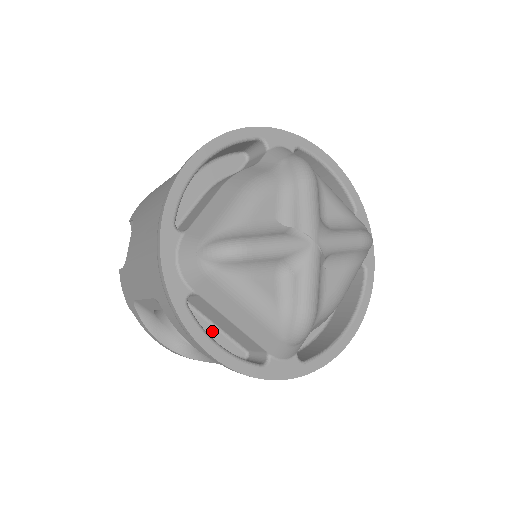
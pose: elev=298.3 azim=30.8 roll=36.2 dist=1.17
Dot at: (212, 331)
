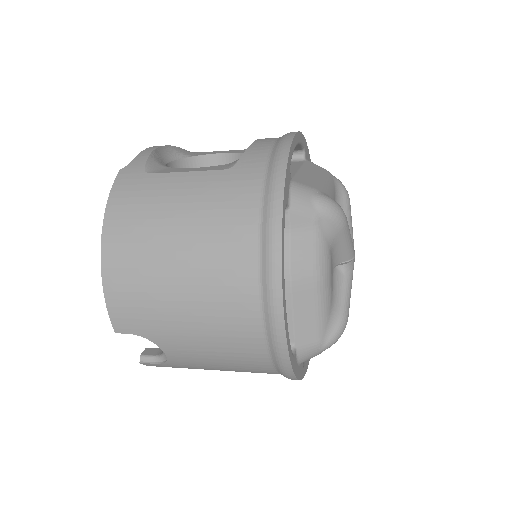
Dot at: occluded
